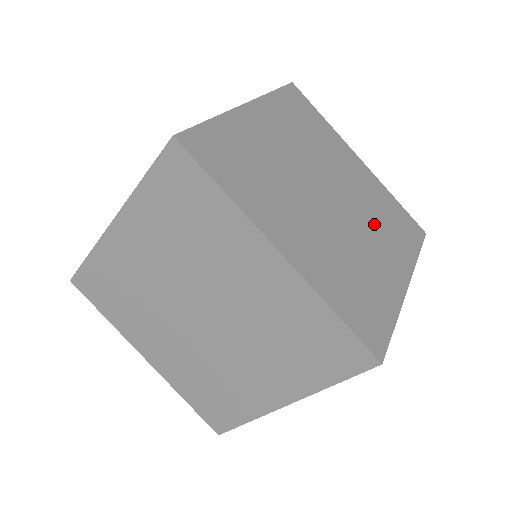
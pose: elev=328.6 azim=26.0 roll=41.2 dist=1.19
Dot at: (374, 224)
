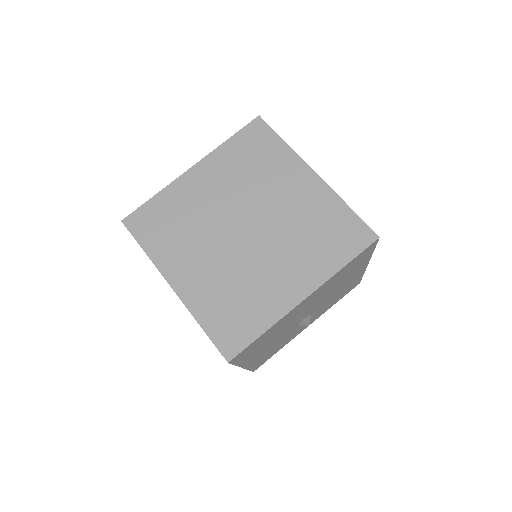
Dot at: (292, 244)
